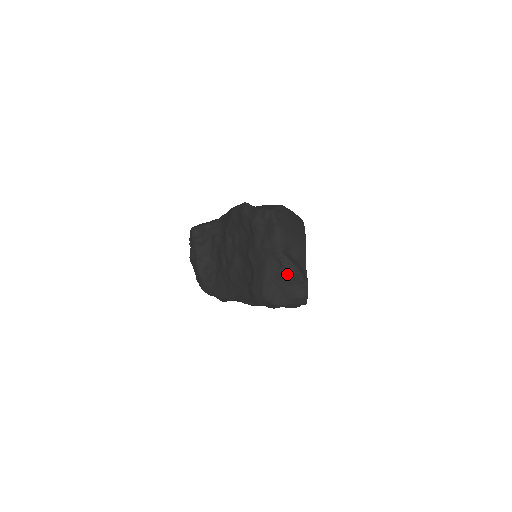
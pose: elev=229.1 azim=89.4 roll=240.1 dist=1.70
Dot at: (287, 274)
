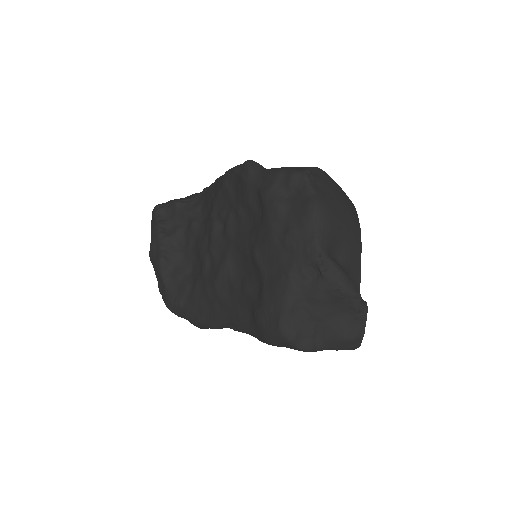
Dot at: (331, 294)
